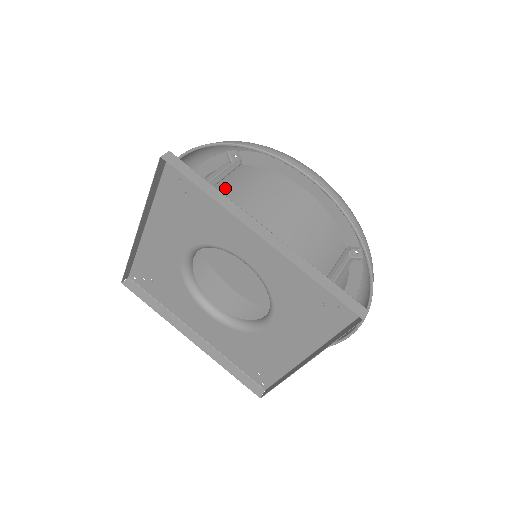
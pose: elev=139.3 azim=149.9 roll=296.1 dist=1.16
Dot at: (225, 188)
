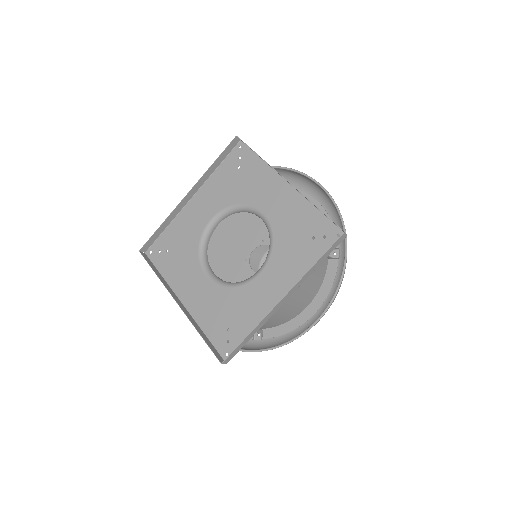
Dot at: occluded
